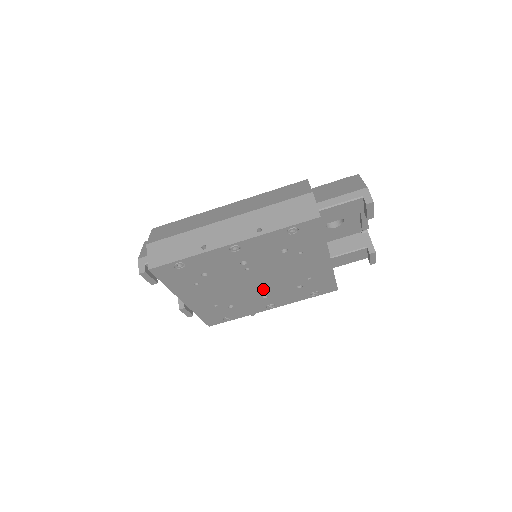
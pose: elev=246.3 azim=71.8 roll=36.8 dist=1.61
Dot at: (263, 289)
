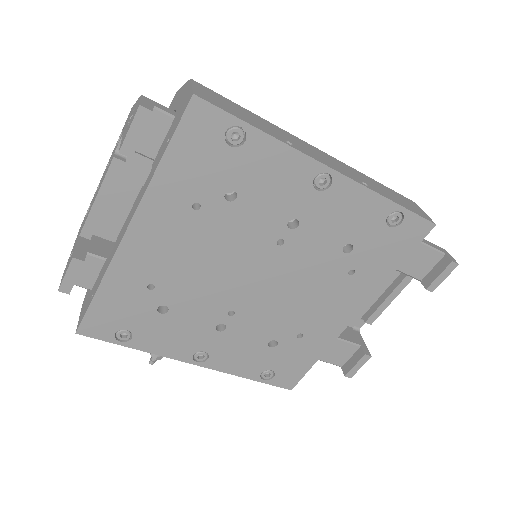
Dot at: (239, 307)
